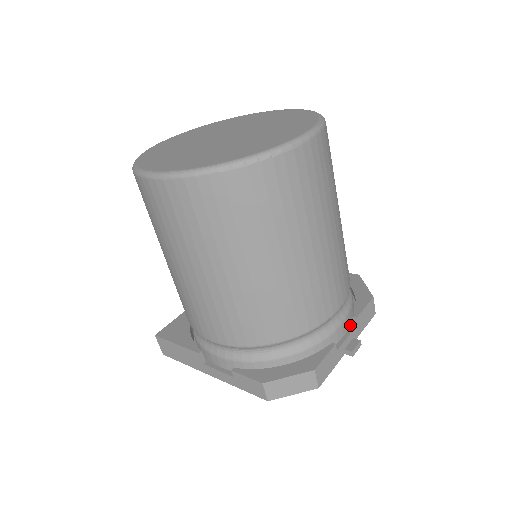
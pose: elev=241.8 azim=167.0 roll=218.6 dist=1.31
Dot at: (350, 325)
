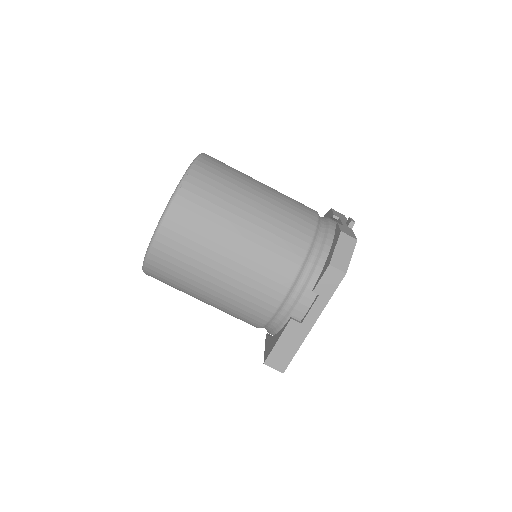
Dot at: occluded
